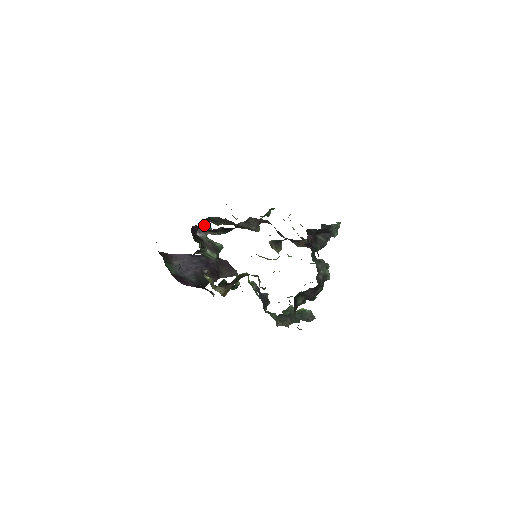
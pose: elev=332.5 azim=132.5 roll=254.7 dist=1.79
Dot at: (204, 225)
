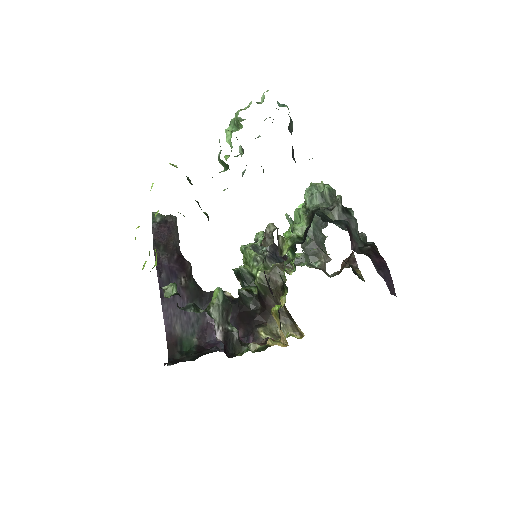
Dot at: occluded
